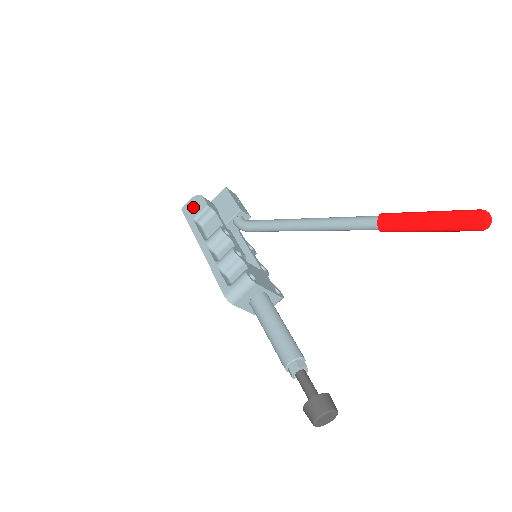
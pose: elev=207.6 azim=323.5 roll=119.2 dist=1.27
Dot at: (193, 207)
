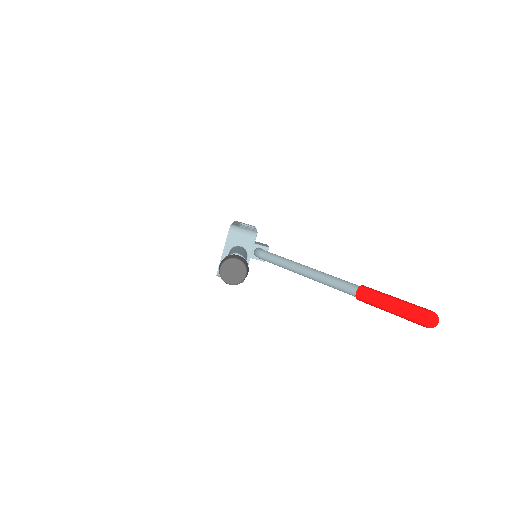
Dot at: occluded
